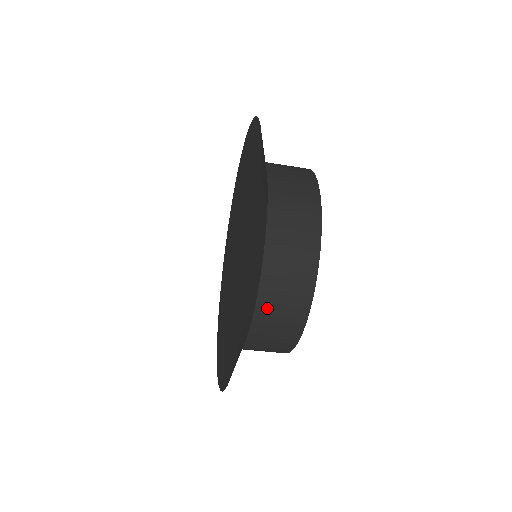
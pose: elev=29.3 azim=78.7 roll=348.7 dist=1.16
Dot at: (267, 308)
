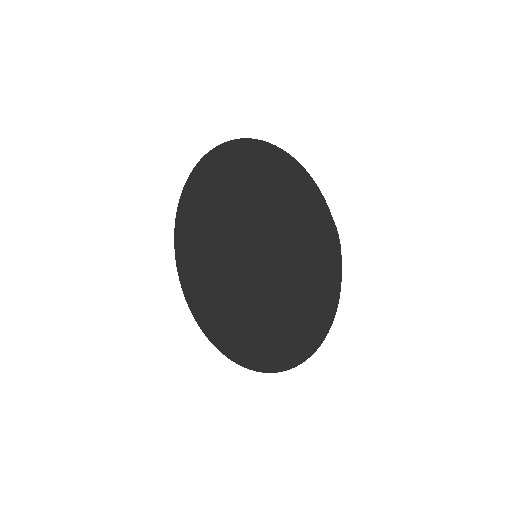
Dot at: occluded
